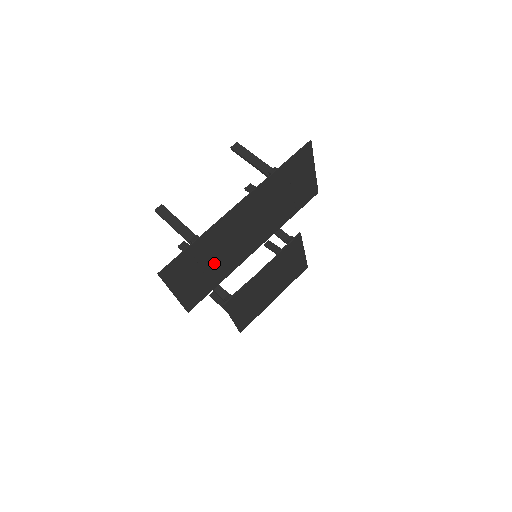
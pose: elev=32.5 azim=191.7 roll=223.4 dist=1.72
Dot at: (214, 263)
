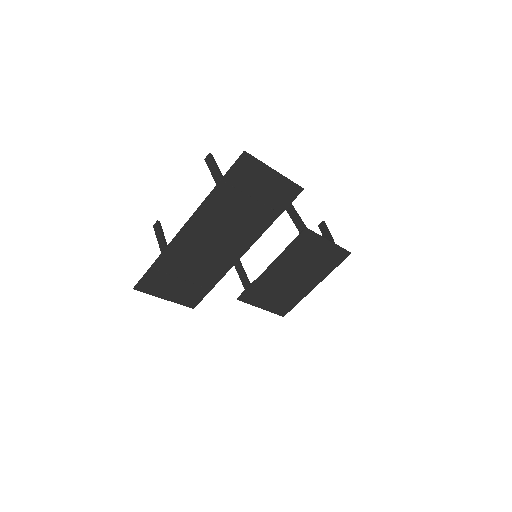
Dot at: (194, 272)
